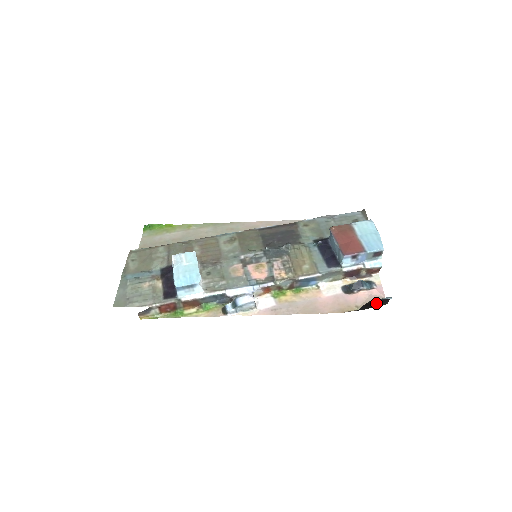
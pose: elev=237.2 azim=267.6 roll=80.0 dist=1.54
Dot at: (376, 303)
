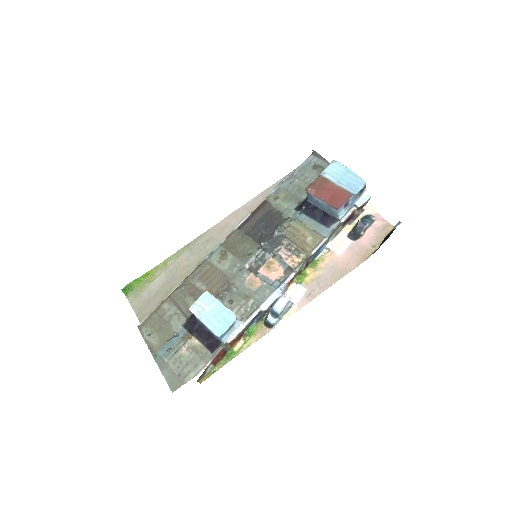
Dot at: (389, 234)
